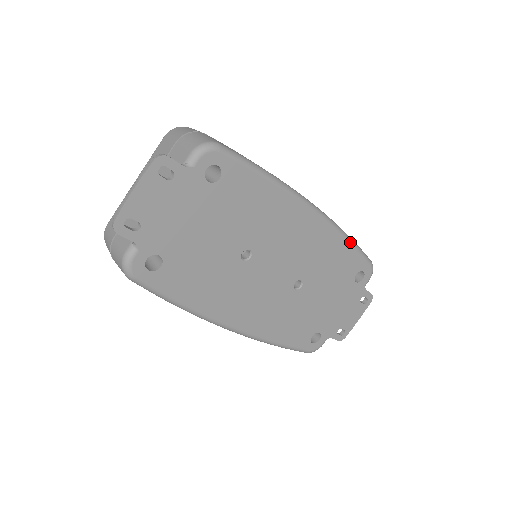
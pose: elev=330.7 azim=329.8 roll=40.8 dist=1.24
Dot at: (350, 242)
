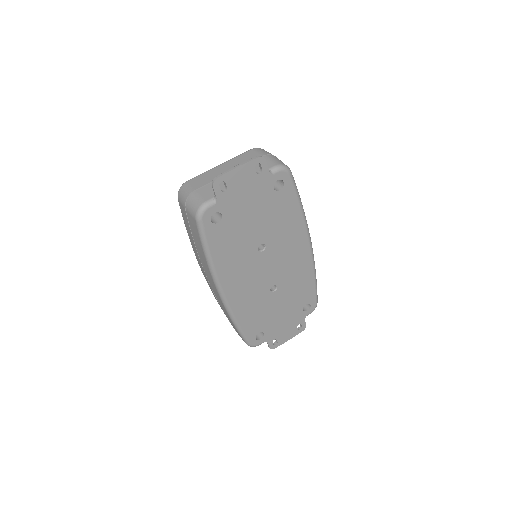
Dot at: (315, 279)
